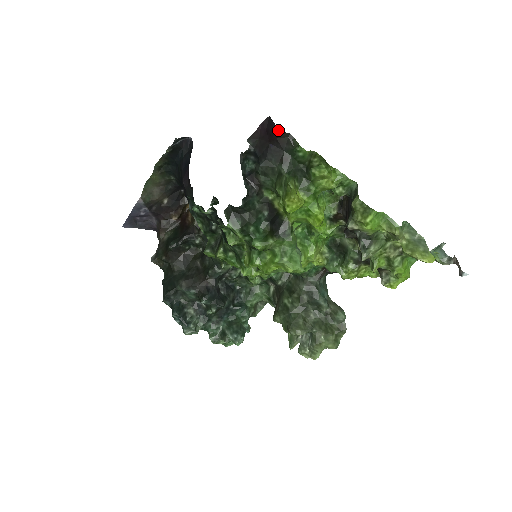
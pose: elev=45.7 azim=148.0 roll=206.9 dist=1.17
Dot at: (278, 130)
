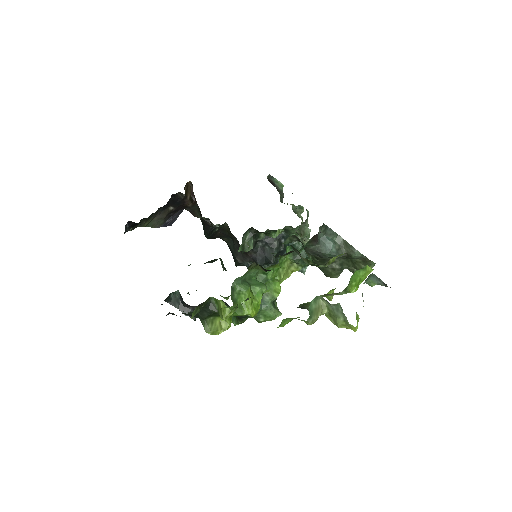
Dot at: occluded
